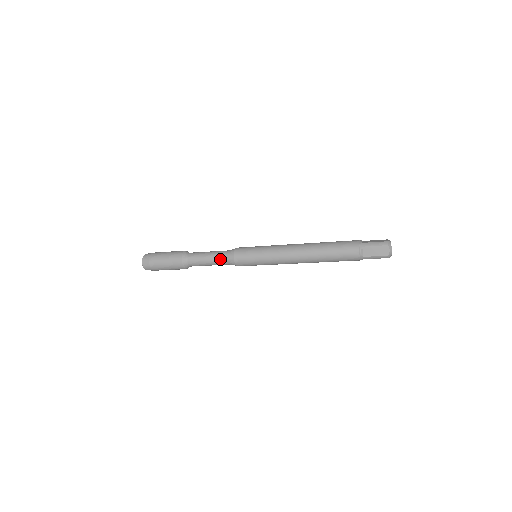
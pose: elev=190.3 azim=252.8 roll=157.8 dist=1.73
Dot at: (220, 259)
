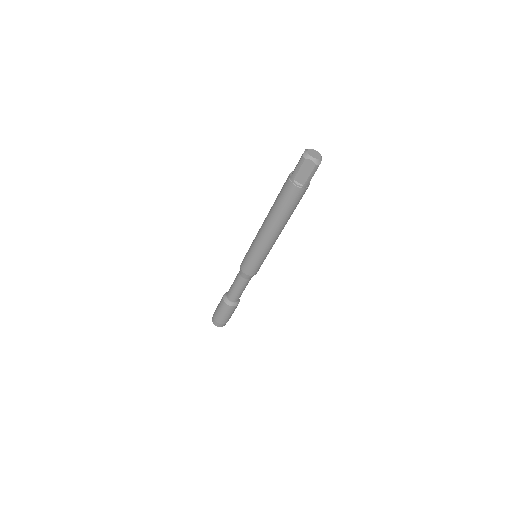
Dot at: (238, 274)
